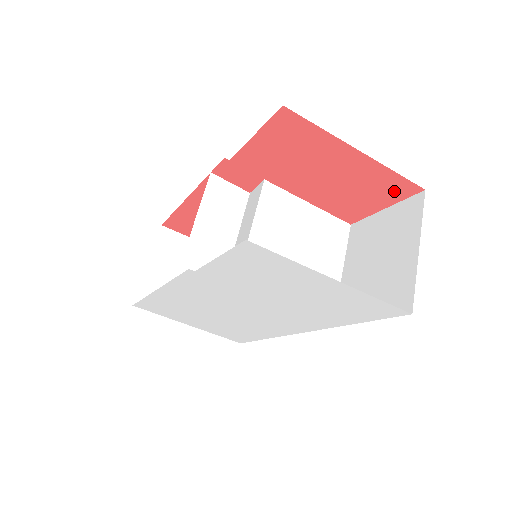
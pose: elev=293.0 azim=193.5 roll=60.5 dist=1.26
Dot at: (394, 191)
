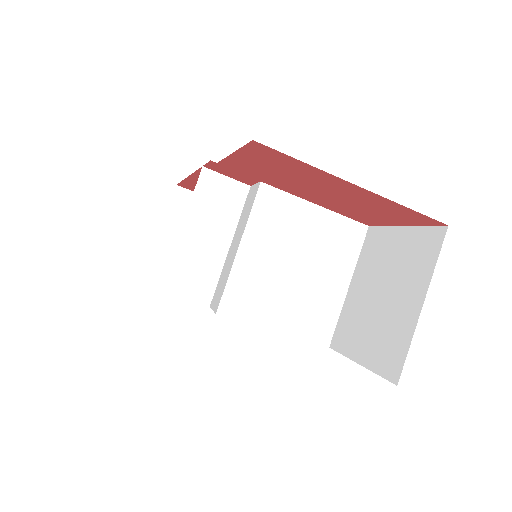
Dot at: (411, 218)
